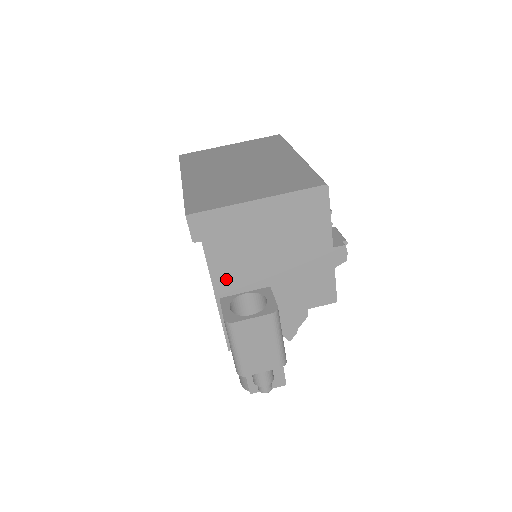
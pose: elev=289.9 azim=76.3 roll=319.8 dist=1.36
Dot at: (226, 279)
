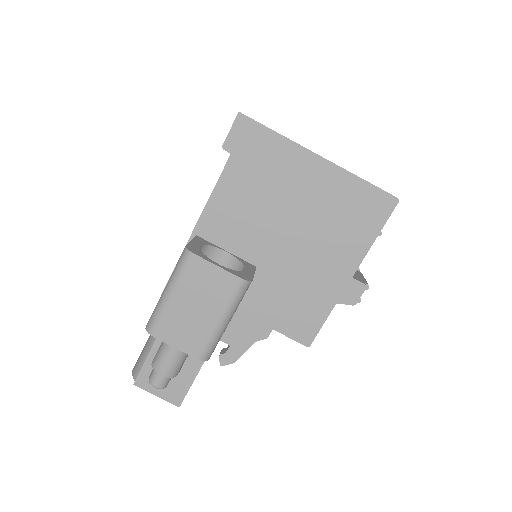
Dot at: (220, 218)
